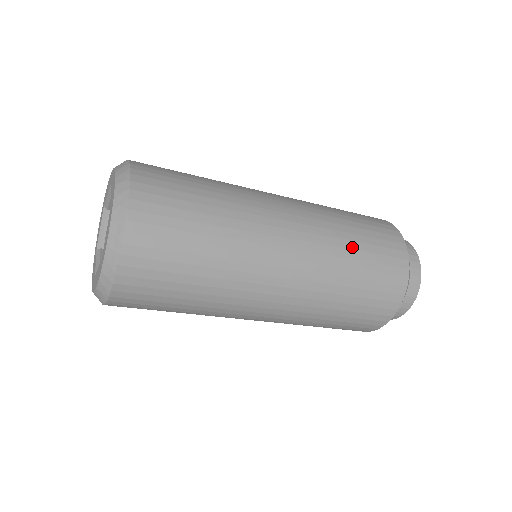
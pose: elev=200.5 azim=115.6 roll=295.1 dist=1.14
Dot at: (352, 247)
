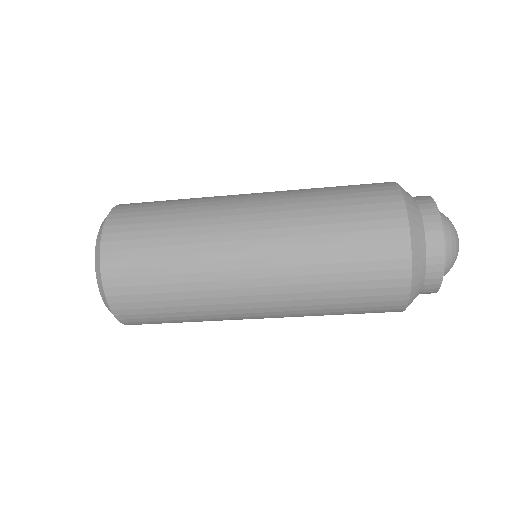
Dot at: (322, 191)
